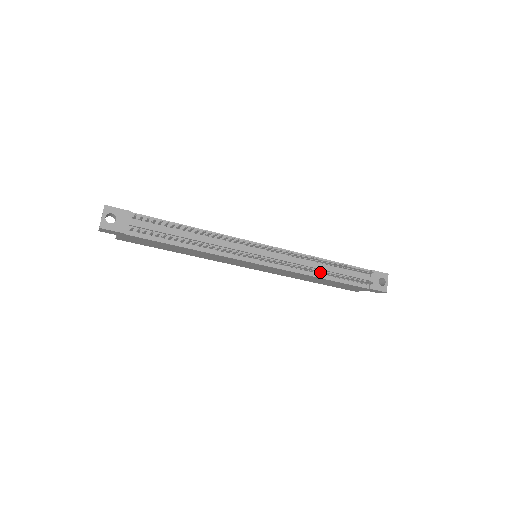
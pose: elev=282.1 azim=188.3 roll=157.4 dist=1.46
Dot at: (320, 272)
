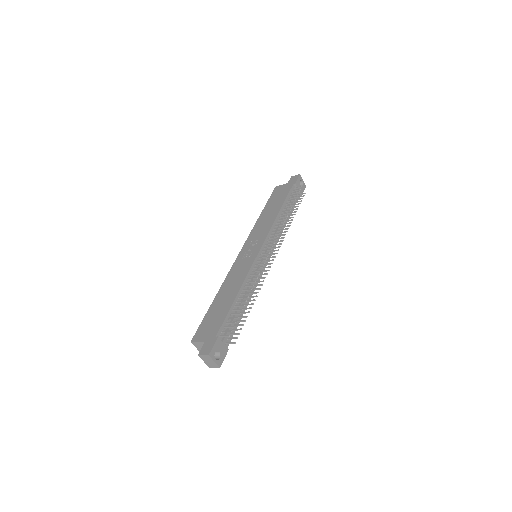
Dot at: occluded
